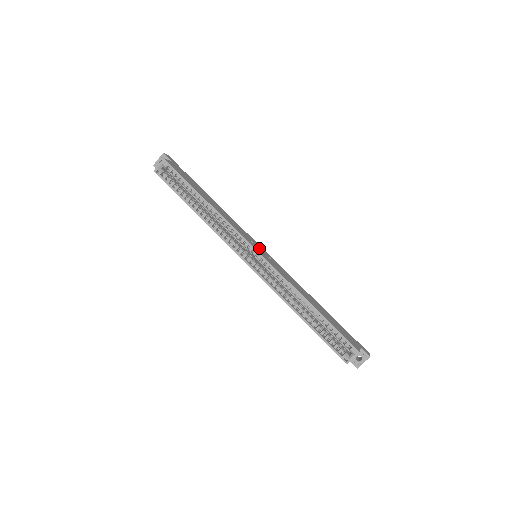
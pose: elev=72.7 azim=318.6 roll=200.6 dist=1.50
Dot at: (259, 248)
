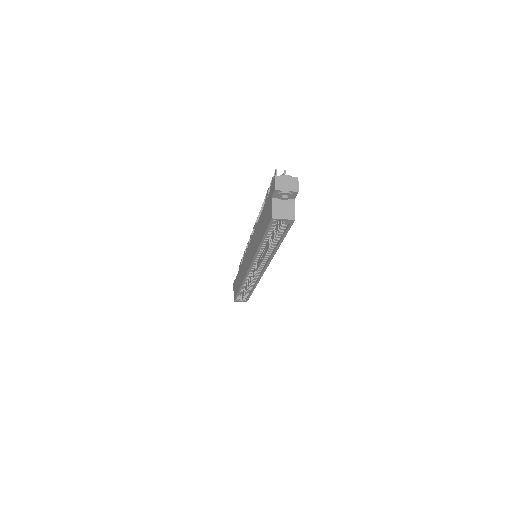
Dot at: occluded
